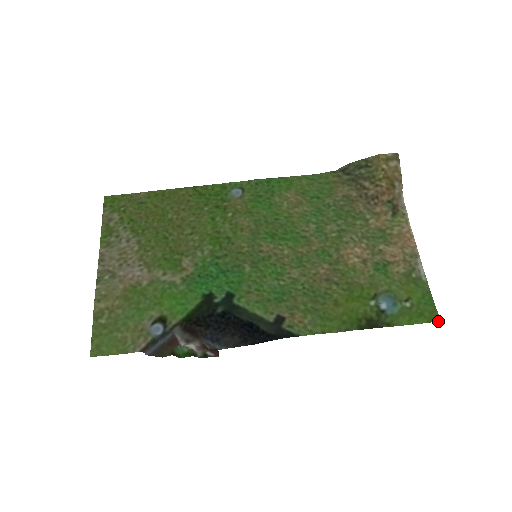
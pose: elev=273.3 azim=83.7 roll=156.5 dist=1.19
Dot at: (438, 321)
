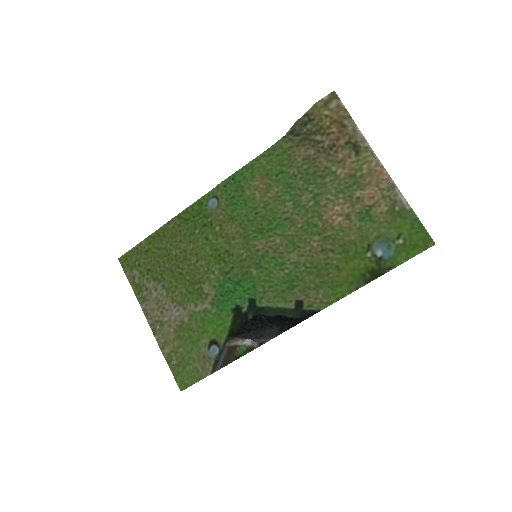
Dot at: (433, 245)
